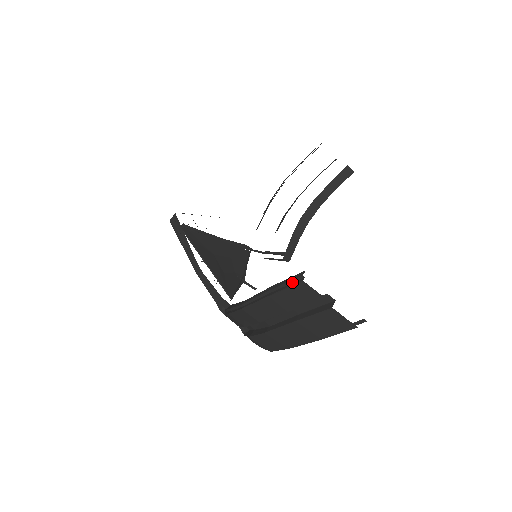
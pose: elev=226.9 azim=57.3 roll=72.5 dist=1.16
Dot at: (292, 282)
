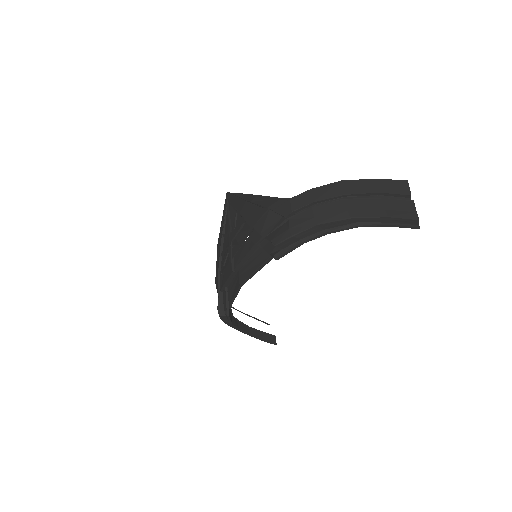
Dot at: (397, 181)
